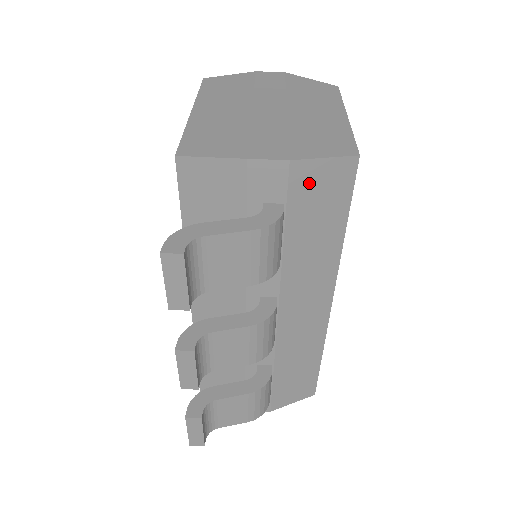
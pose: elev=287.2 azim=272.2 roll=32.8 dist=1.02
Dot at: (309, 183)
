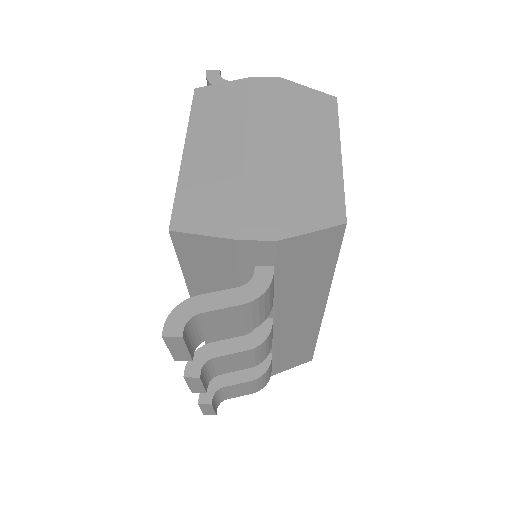
Dot at: (297, 250)
